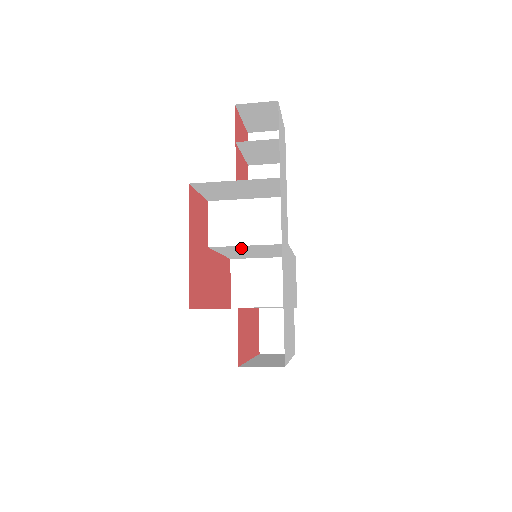
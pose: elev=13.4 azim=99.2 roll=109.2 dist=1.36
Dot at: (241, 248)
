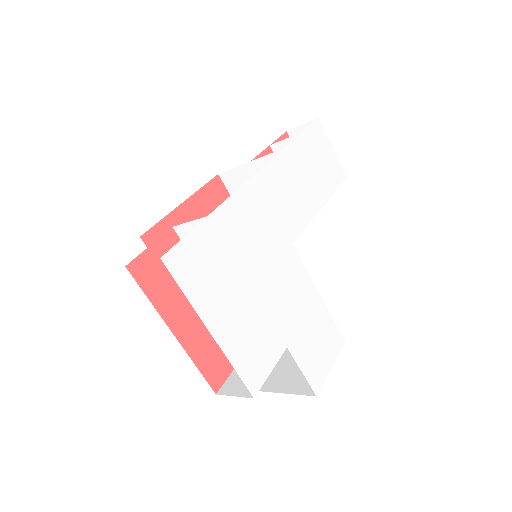
Dot at: occluded
